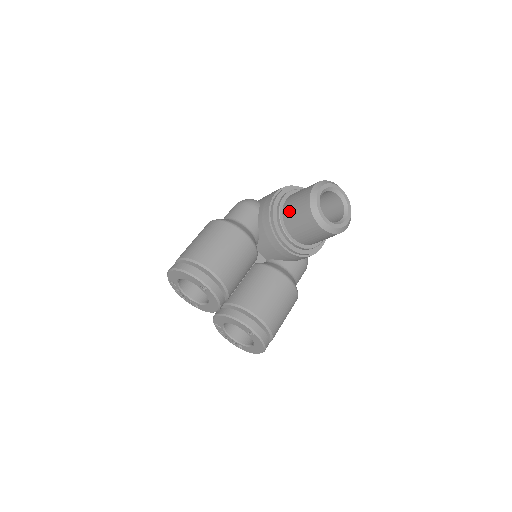
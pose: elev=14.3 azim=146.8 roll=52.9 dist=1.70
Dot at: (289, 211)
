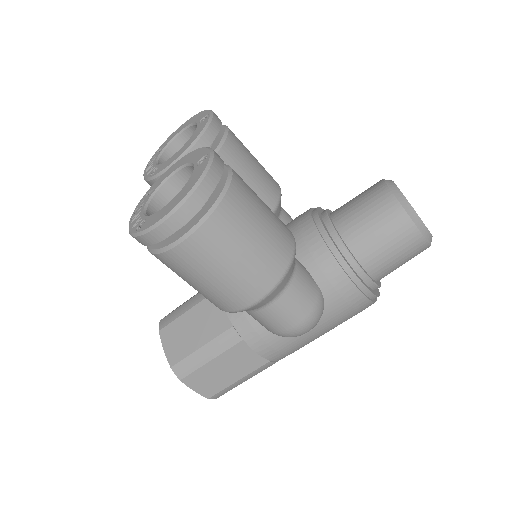
Dot at: occluded
